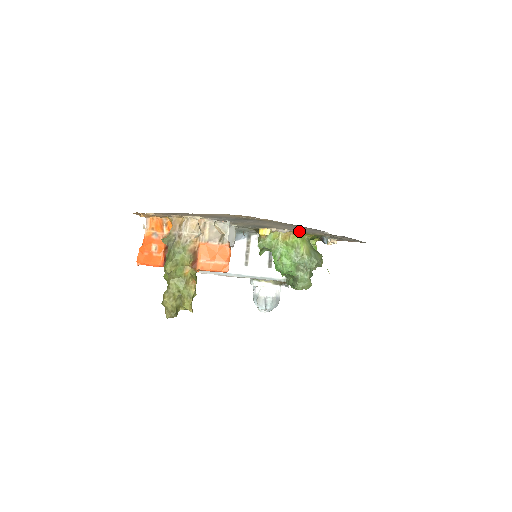
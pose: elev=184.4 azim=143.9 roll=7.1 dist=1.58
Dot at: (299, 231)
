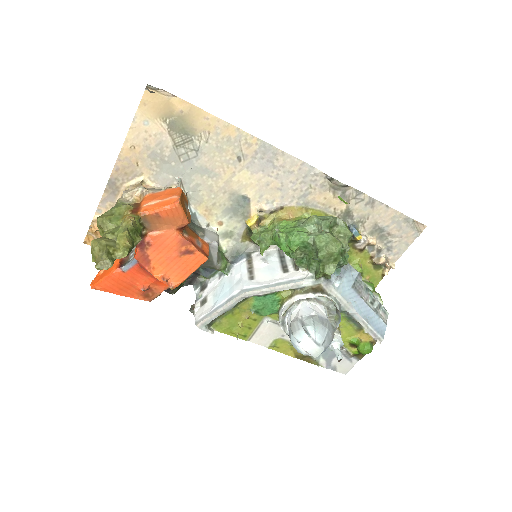
Dot at: (295, 204)
